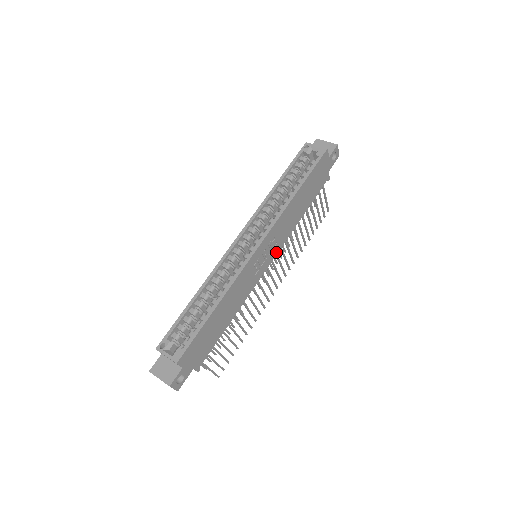
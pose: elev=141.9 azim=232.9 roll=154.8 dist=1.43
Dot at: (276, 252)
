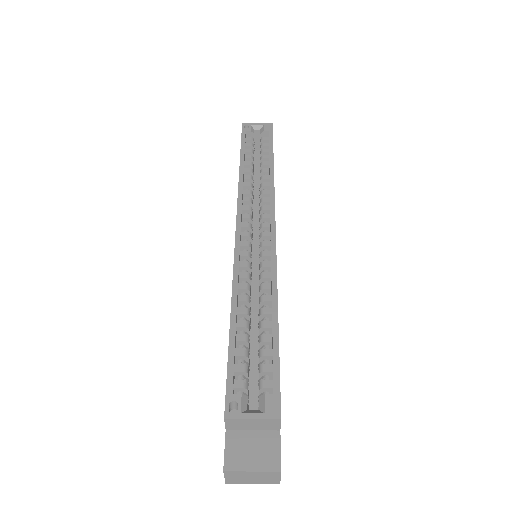
Dot at: occluded
